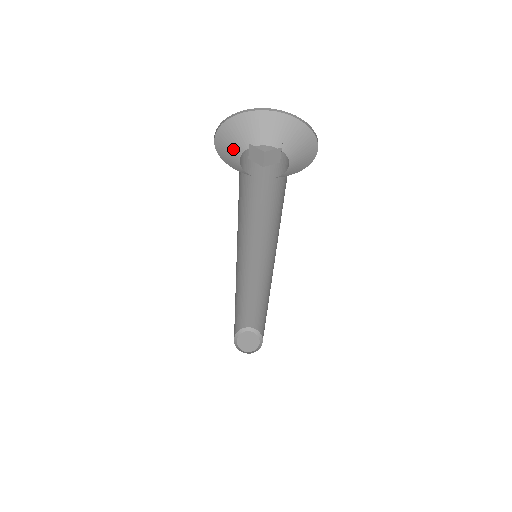
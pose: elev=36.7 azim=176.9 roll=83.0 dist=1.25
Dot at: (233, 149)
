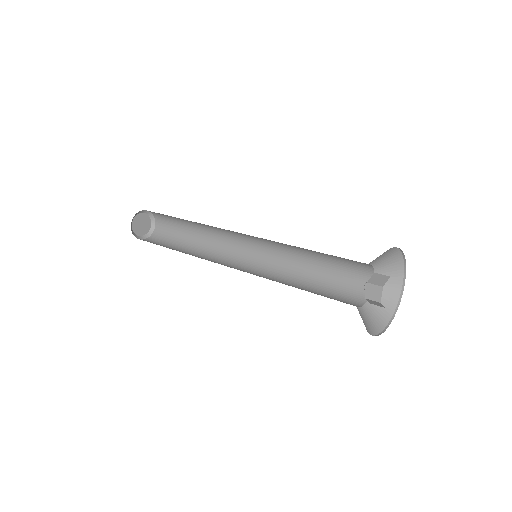
Dot at: (360, 314)
